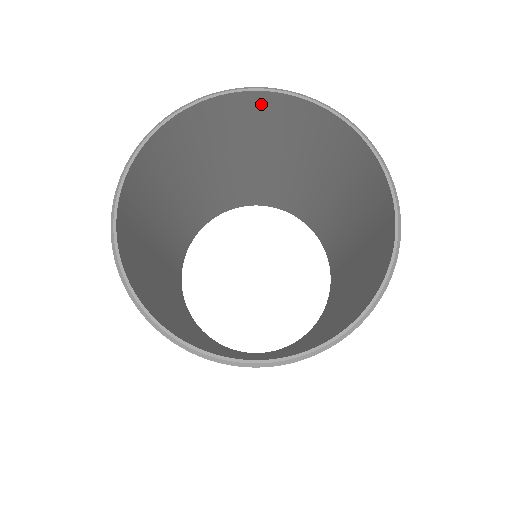
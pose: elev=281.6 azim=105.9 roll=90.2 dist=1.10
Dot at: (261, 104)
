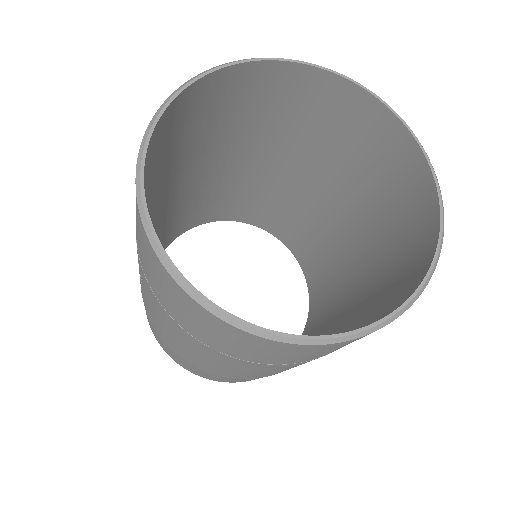
Dot at: (231, 83)
